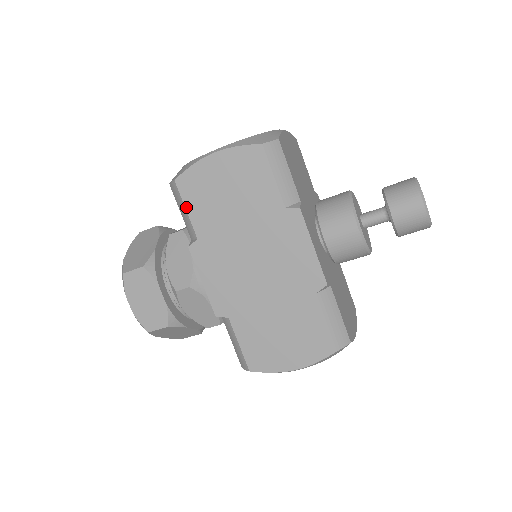
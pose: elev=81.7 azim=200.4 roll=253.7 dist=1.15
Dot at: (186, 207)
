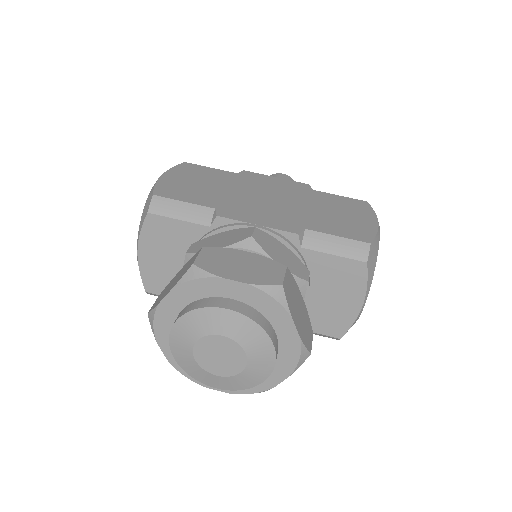
Dot at: (182, 201)
